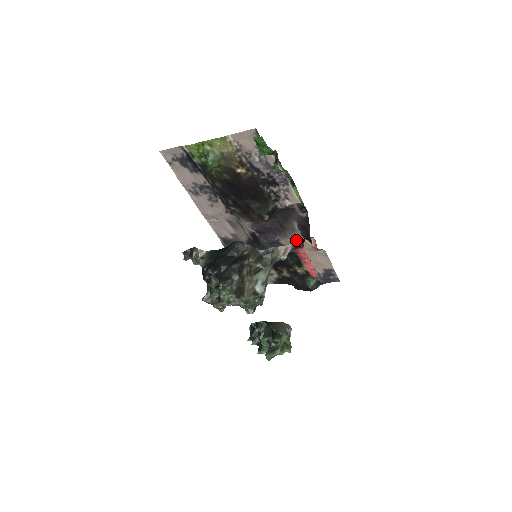
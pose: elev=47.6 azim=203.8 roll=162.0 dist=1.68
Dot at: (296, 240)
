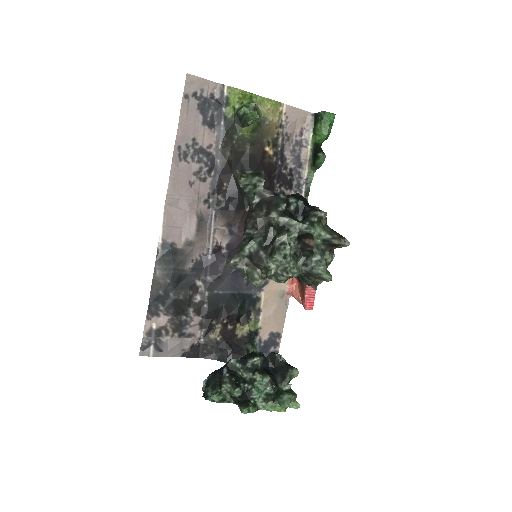
Dot at: occluded
